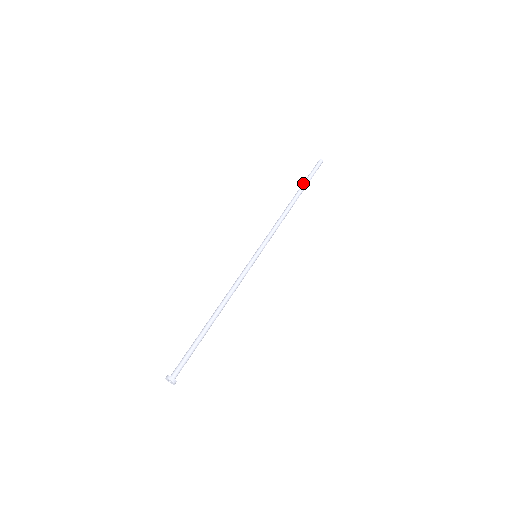
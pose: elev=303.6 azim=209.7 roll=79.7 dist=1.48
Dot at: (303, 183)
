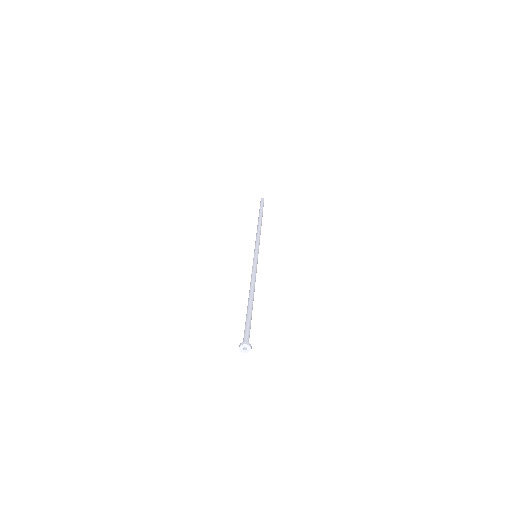
Dot at: (260, 211)
